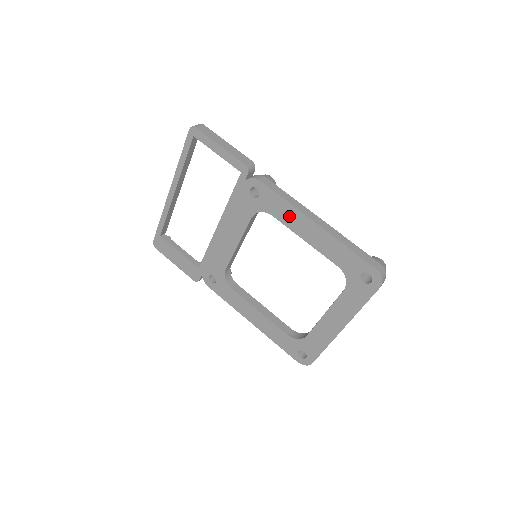
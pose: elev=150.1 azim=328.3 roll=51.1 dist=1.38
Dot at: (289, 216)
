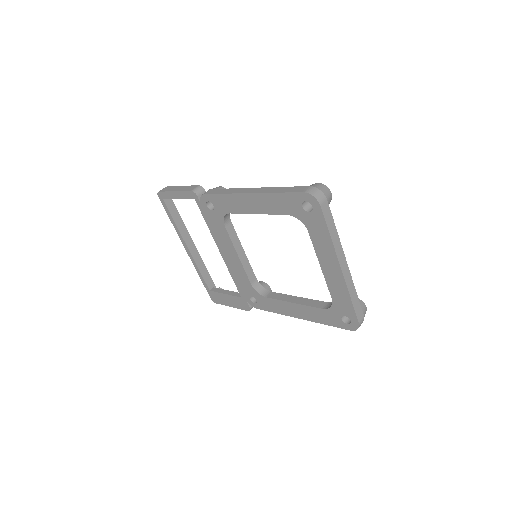
Dot at: (235, 204)
